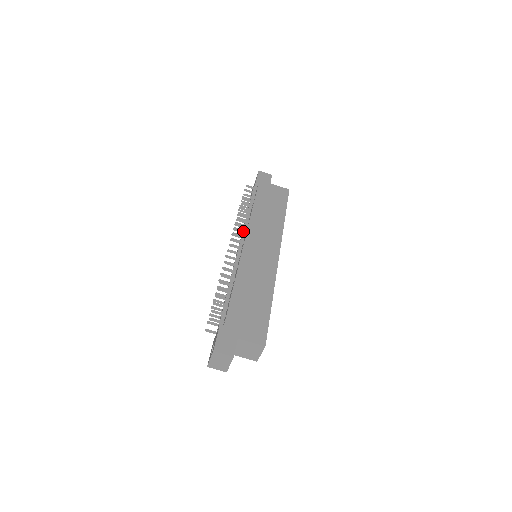
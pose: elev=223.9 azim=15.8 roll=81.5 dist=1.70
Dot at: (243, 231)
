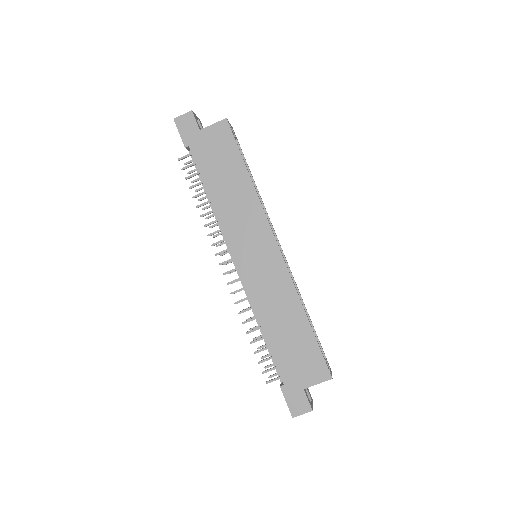
Dot at: (223, 241)
